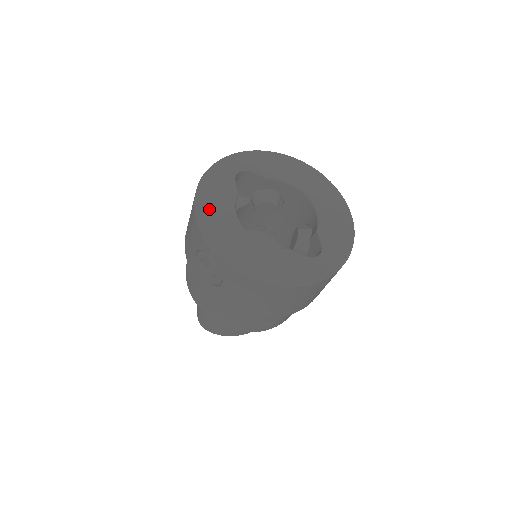
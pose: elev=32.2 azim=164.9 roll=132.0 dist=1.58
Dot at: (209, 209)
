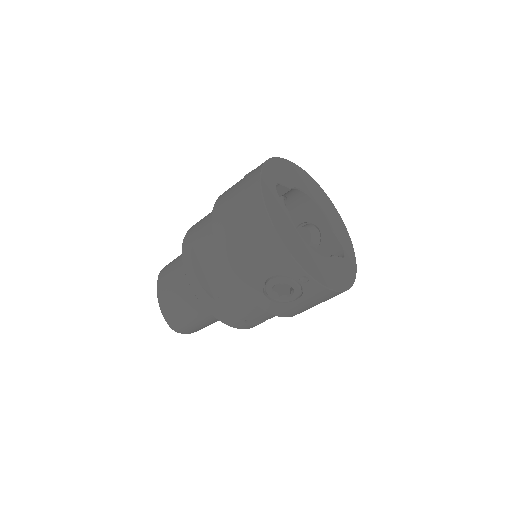
Dot at: (286, 235)
